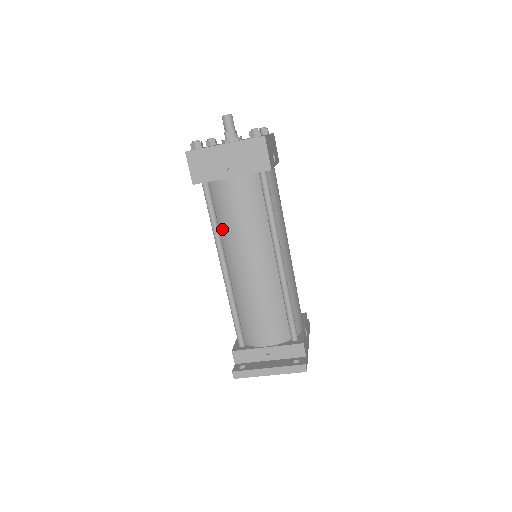
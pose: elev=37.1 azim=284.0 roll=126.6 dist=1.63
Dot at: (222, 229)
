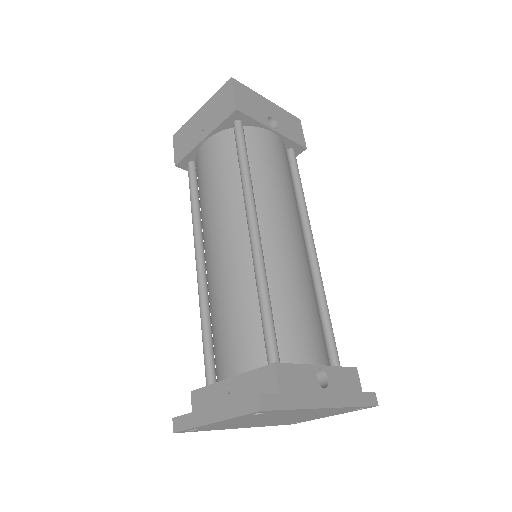
Dot at: (201, 211)
